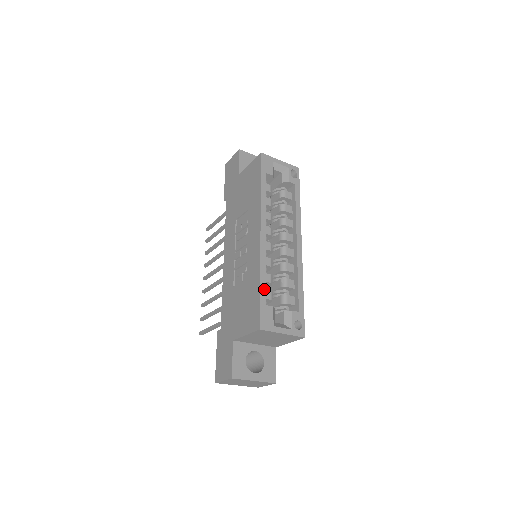
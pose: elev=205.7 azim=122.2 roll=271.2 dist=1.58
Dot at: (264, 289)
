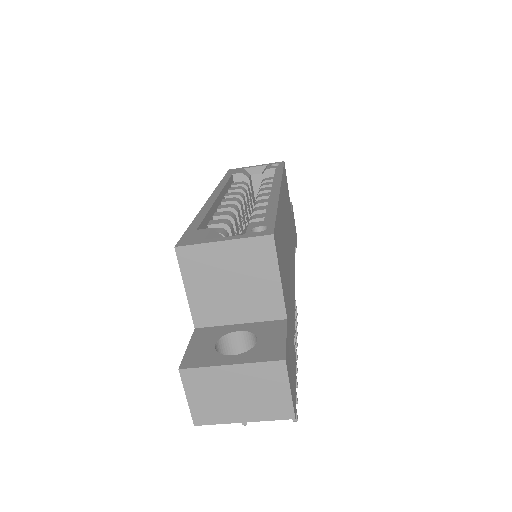
Dot at: (199, 222)
